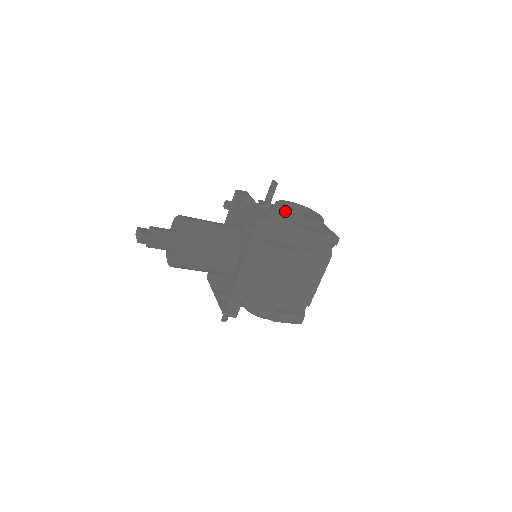
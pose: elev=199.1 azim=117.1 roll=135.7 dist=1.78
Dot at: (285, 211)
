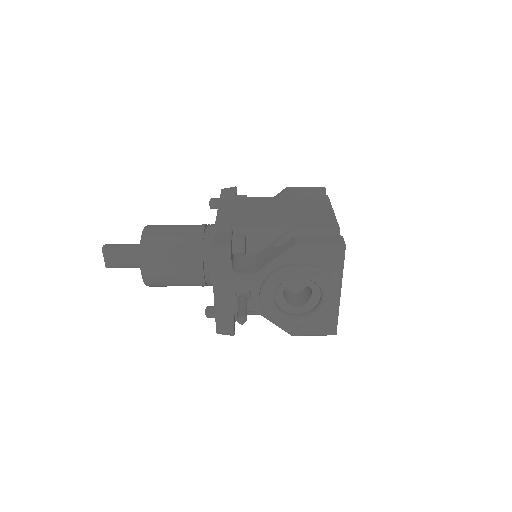
Dot at: occluded
